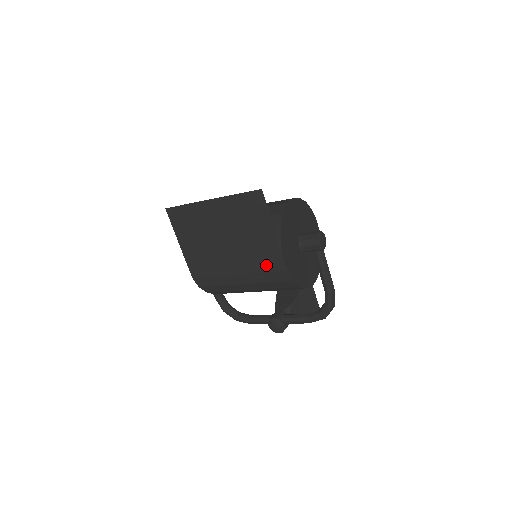
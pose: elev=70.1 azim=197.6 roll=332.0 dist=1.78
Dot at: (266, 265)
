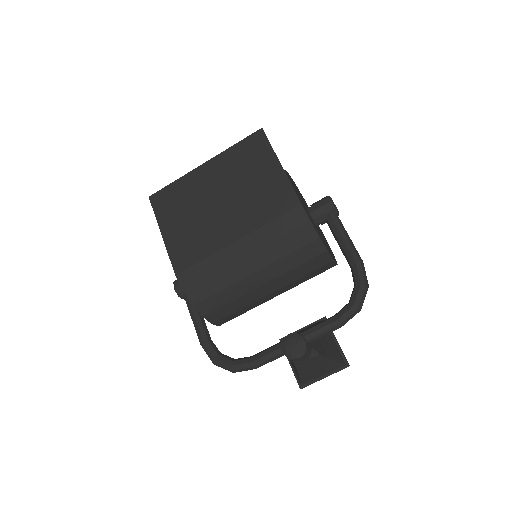
Dot at: (274, 210)
